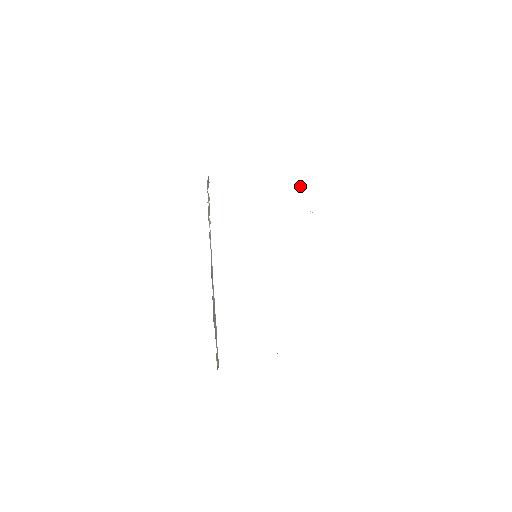
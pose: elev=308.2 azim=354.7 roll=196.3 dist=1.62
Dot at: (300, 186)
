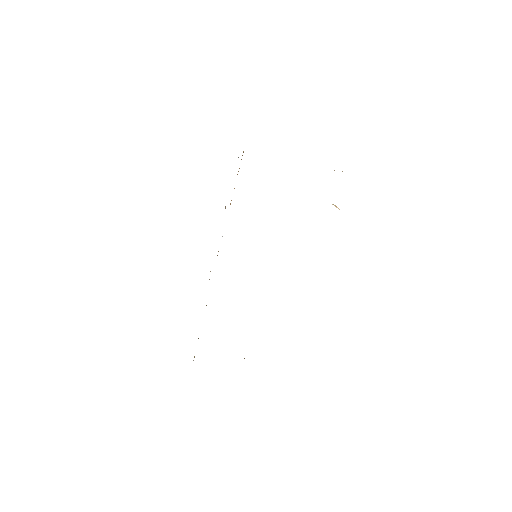
Dot at: occluded
